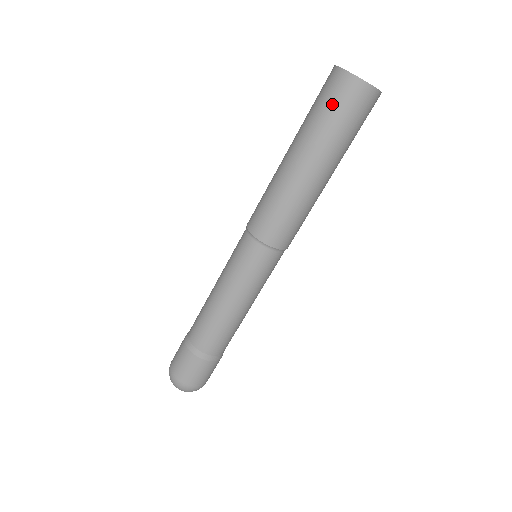
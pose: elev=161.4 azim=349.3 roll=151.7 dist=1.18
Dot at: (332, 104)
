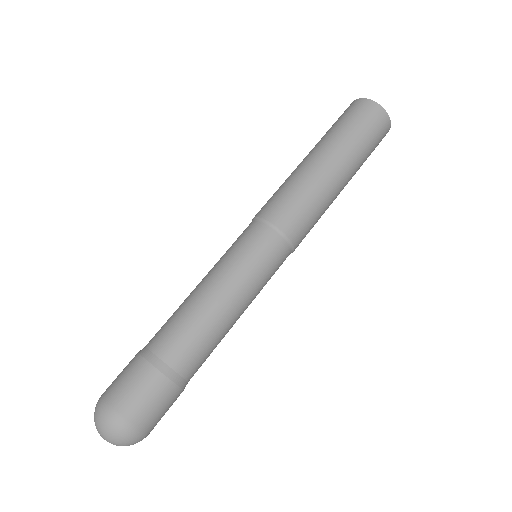
Dot at: (349, 116)
